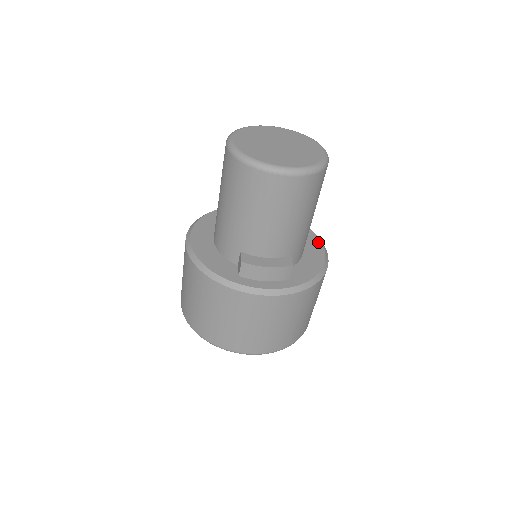
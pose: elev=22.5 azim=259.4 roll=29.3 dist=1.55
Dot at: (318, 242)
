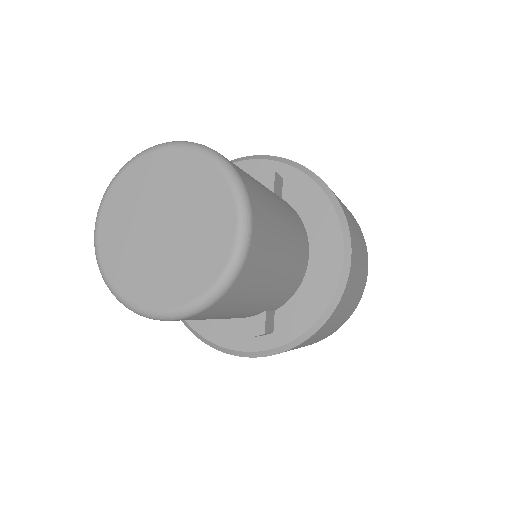
Dot at: (337, 242)
